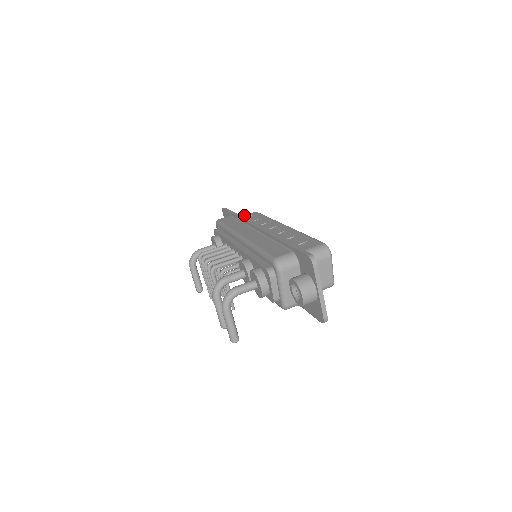
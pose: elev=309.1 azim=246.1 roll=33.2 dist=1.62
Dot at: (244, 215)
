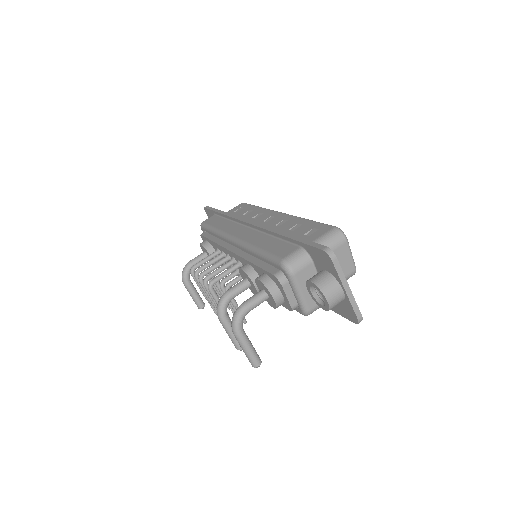
Dot at: (230, 210)
